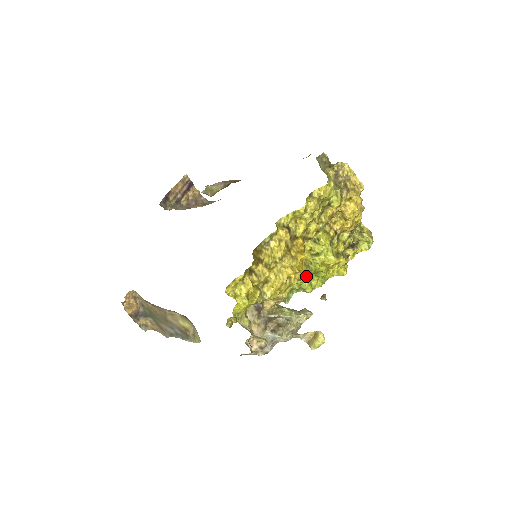
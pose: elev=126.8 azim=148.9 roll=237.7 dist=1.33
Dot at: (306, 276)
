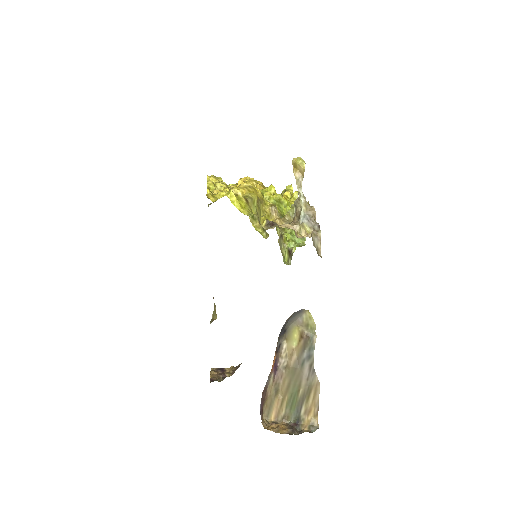
Dot at: occluded
